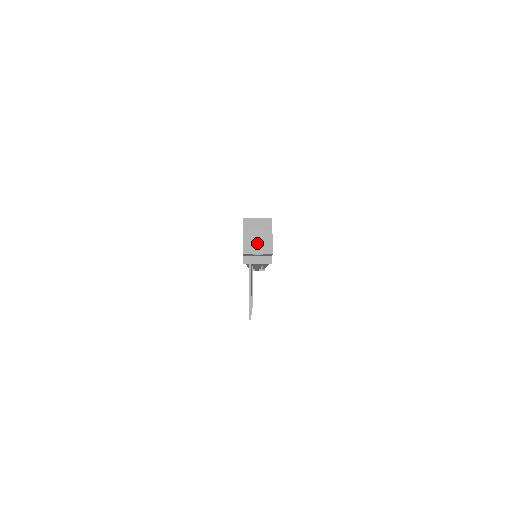
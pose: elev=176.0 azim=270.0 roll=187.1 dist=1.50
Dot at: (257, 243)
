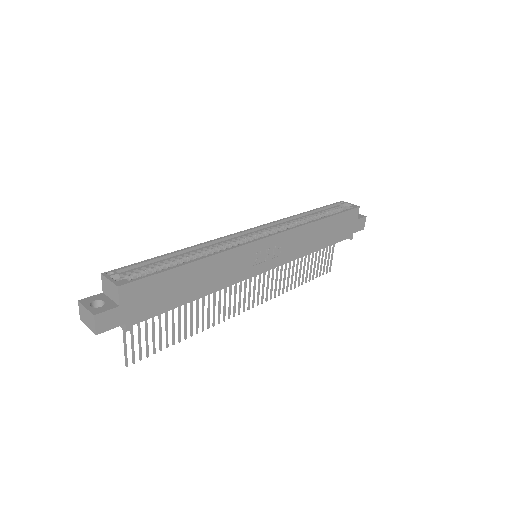
Dot at: (86, 317)
